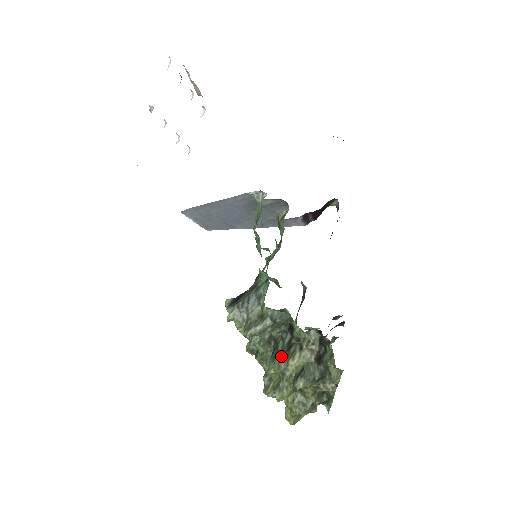
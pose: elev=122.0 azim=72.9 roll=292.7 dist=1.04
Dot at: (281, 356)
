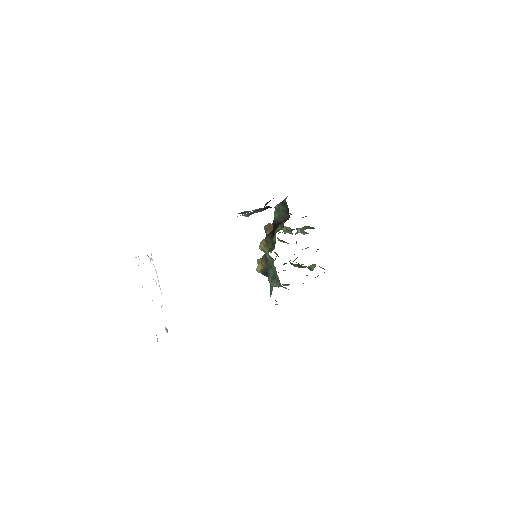
Dot at: occluded
